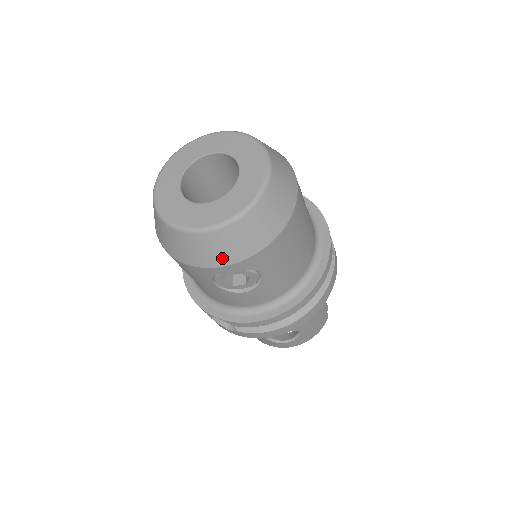
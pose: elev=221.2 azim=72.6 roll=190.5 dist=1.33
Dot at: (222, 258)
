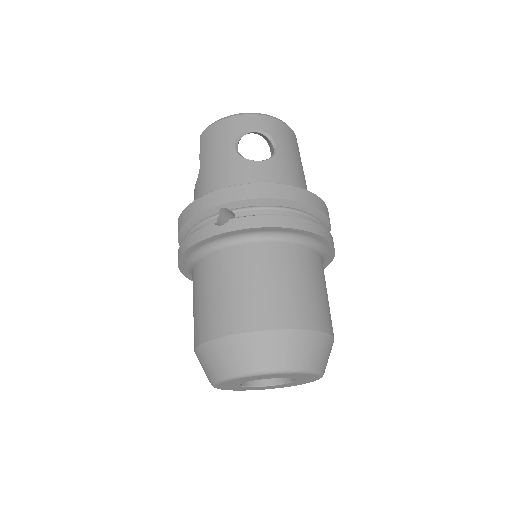
Dot at: occluded
